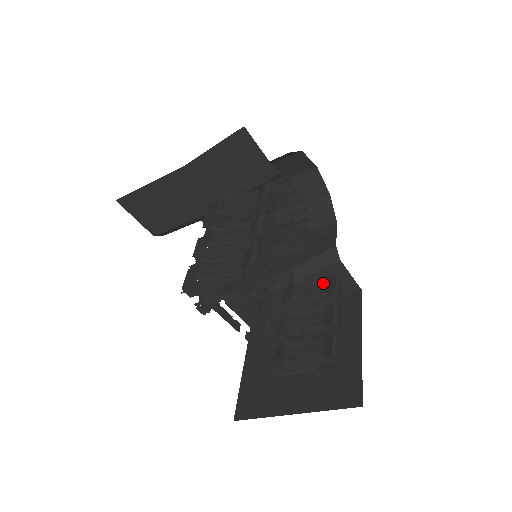
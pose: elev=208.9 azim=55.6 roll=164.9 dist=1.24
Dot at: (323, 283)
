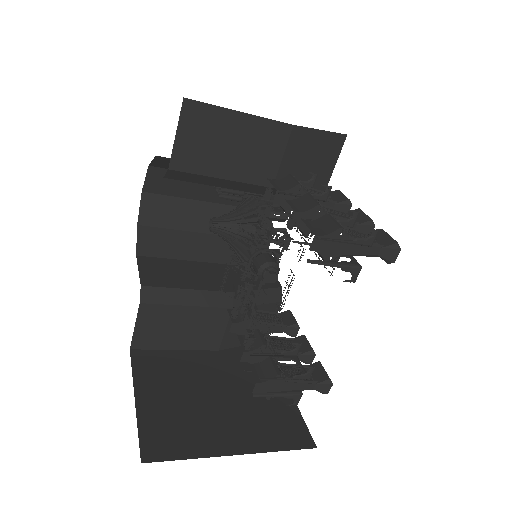
Dot at: (276, 315)
